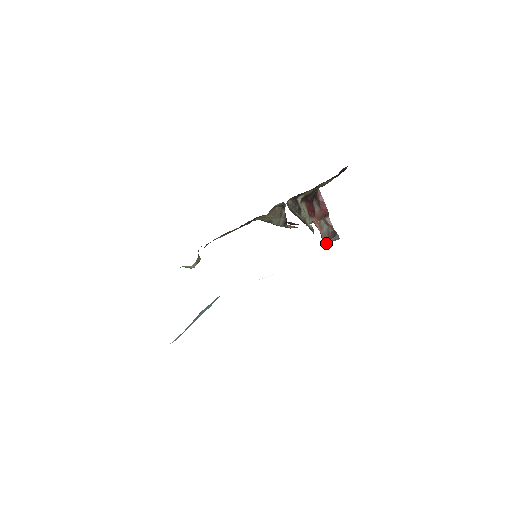
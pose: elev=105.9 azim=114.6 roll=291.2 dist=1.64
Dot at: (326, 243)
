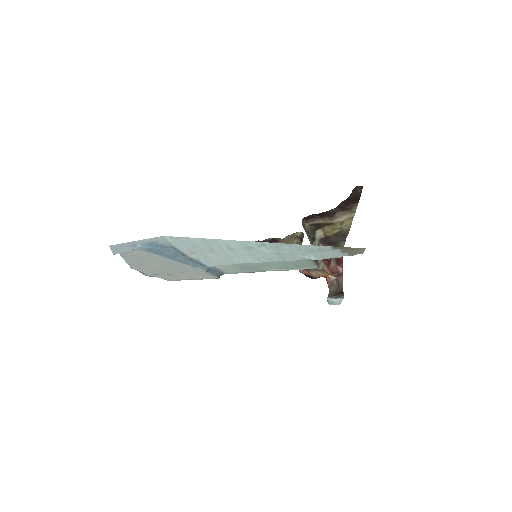
Dot at: (330, 298)
